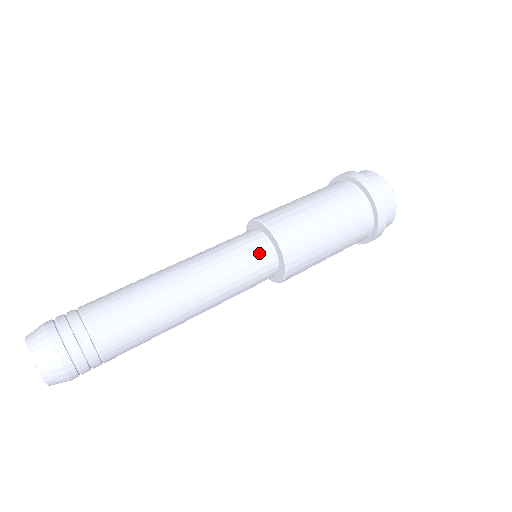
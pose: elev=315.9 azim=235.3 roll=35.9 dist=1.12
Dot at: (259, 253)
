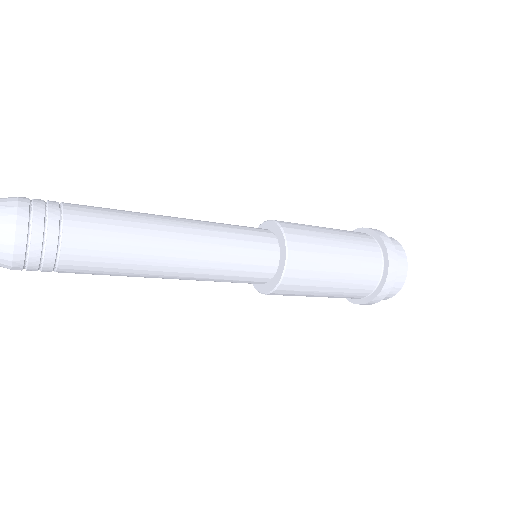
Dot at: (252, 227)
